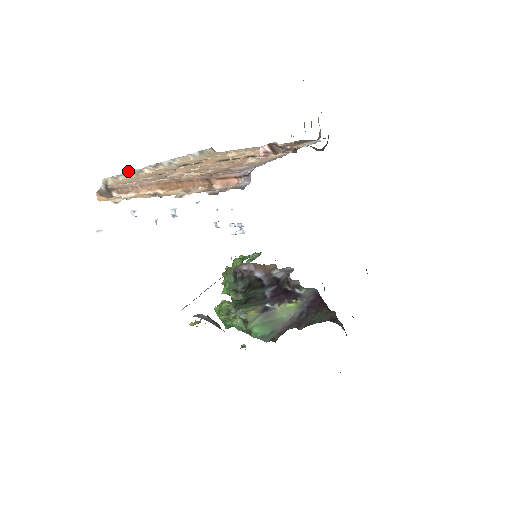
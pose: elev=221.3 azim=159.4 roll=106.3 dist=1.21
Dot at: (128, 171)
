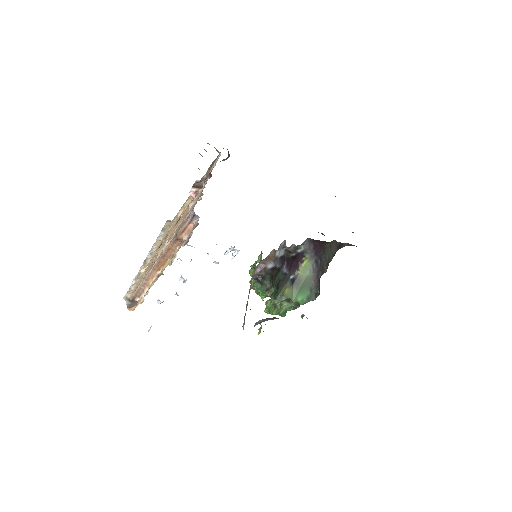
Dot at: (132, 281)
